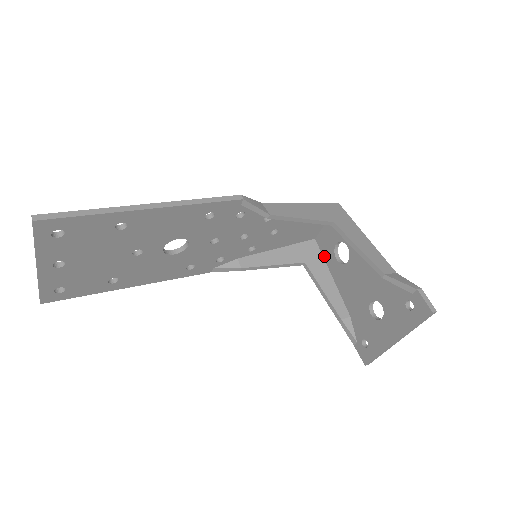
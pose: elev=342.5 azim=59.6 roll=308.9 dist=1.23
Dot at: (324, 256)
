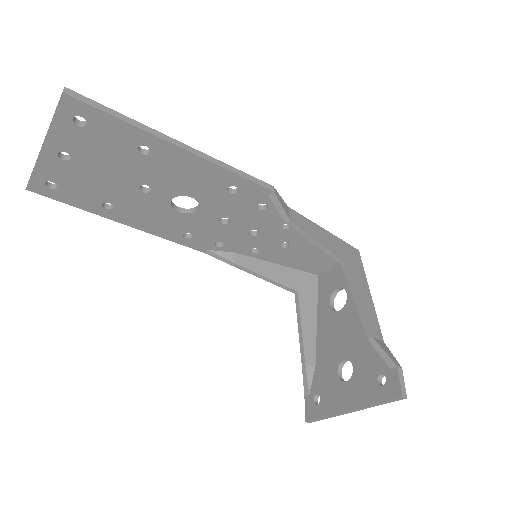
Dot at: (319, 295)
